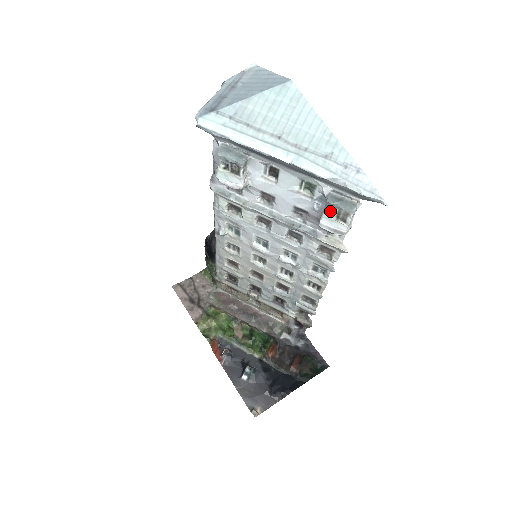
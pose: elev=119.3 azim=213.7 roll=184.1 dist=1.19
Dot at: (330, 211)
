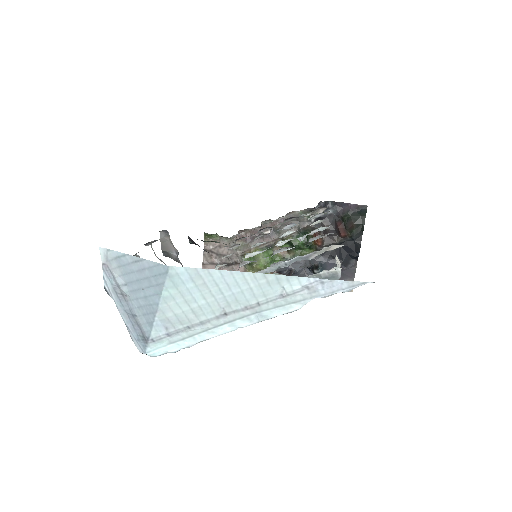
Dot at: occluded
